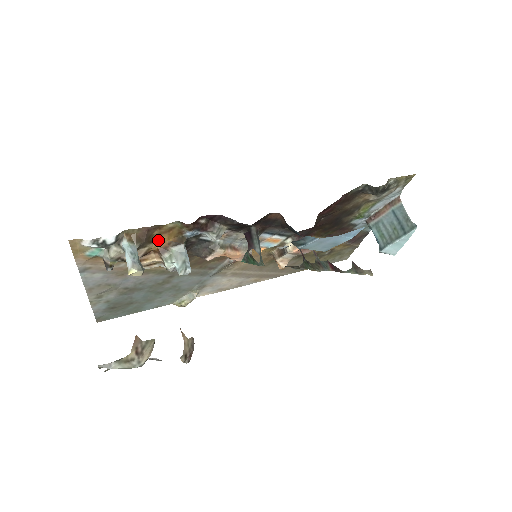
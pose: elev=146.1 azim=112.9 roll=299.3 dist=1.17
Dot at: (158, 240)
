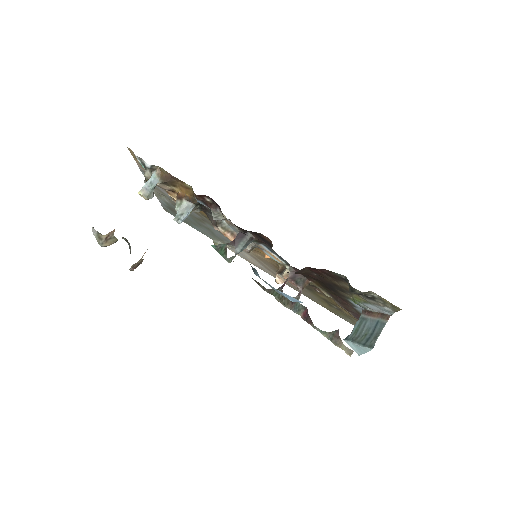
Dot at: (180, 188)
